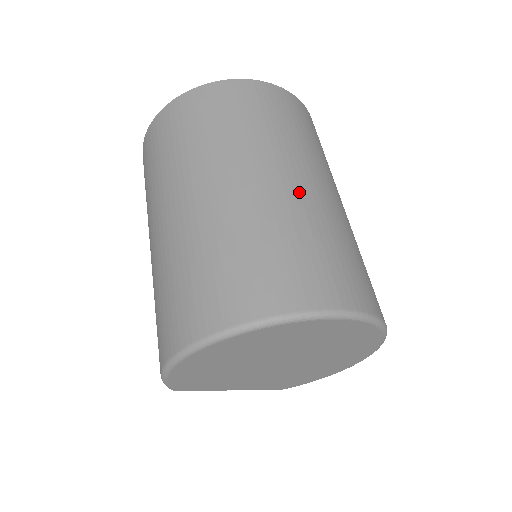
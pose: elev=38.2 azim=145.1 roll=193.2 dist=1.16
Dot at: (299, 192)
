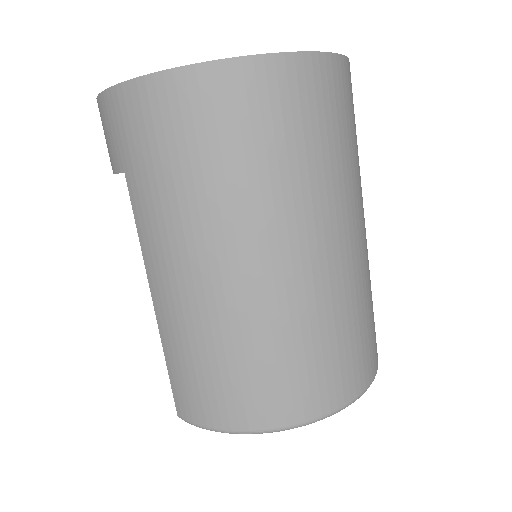
Dot at: occluded
